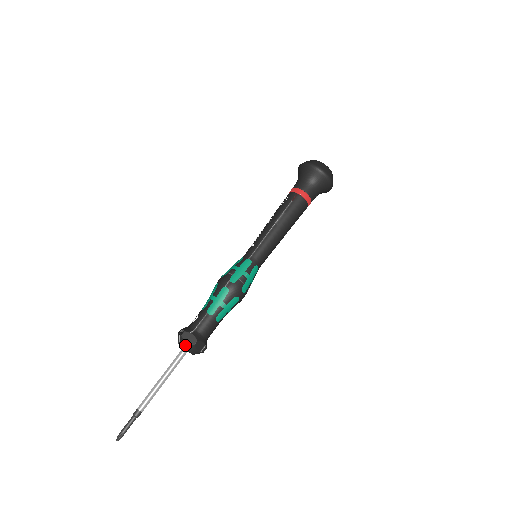
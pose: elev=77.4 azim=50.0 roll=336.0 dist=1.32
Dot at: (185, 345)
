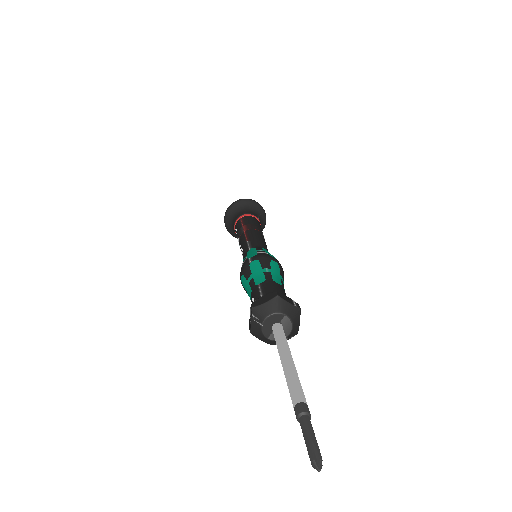
Dot at: (268, 309)
